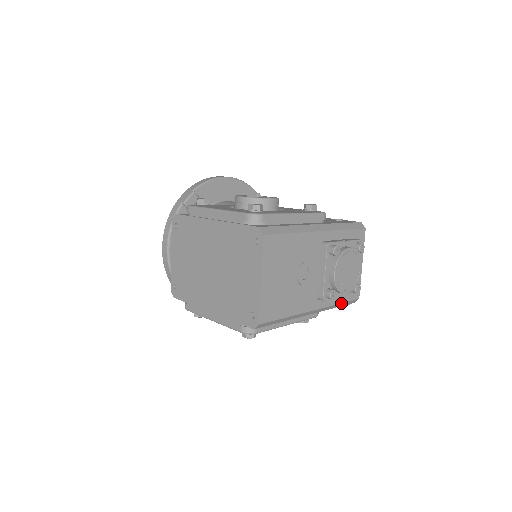
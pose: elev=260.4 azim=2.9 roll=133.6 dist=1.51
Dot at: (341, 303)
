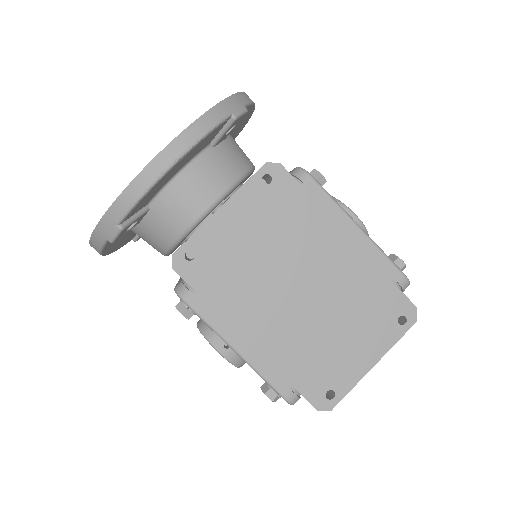
Dot at: occluded
